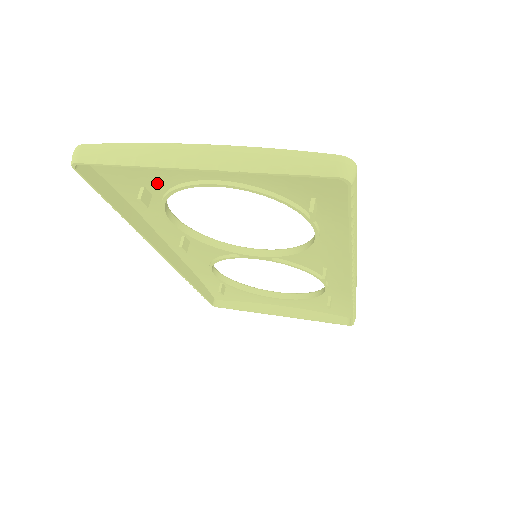
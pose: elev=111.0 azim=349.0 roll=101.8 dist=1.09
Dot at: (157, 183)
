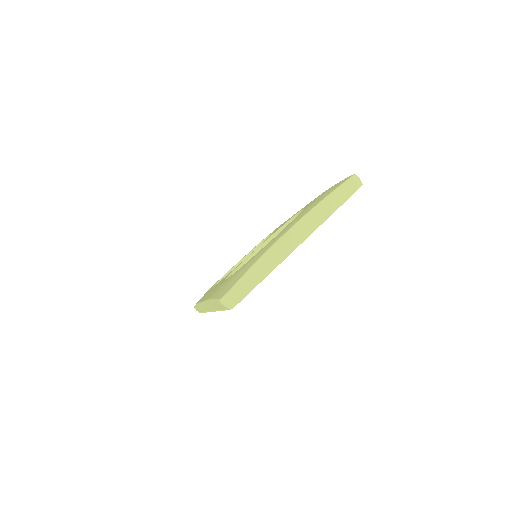
Dot at: occluded
